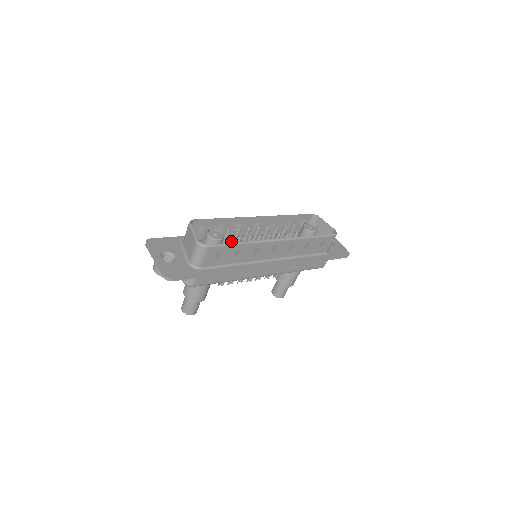
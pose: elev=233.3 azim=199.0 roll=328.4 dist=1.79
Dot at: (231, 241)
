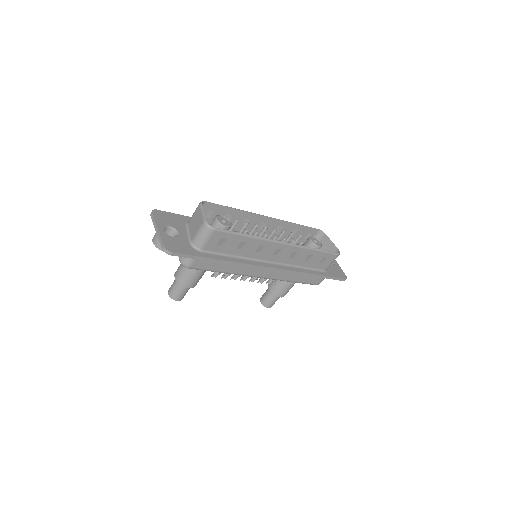
Dot at: occluded
